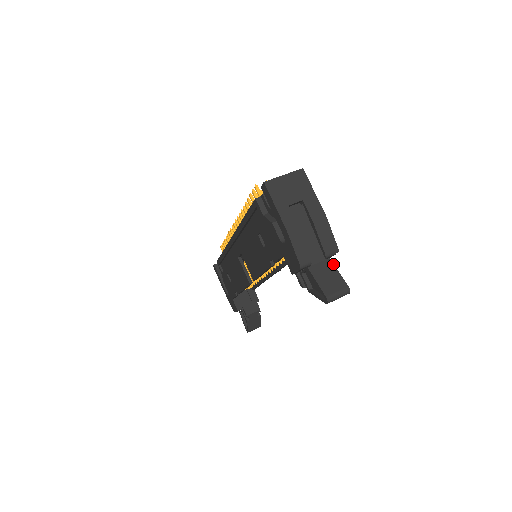
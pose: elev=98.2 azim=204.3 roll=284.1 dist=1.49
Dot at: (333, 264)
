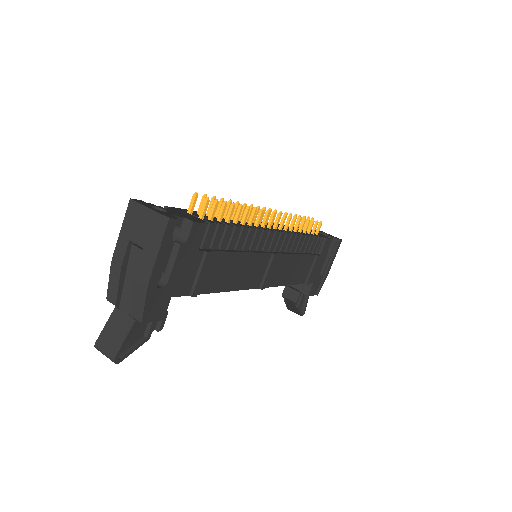
Dot at: (130, 328)
